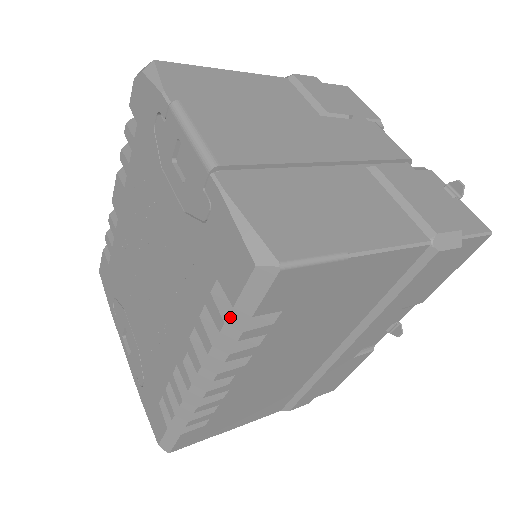
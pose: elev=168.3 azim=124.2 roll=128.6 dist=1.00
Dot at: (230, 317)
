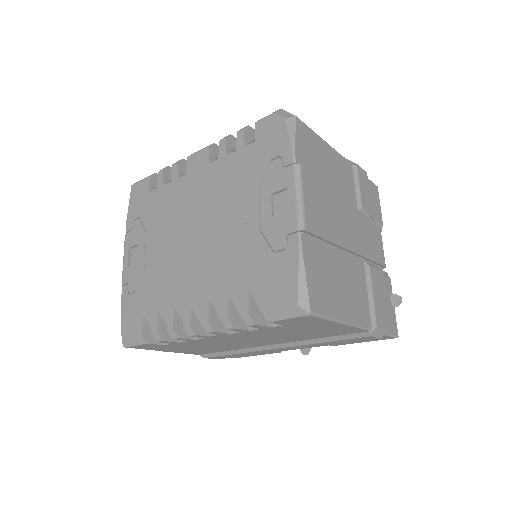
Dot at: (253, 312)
